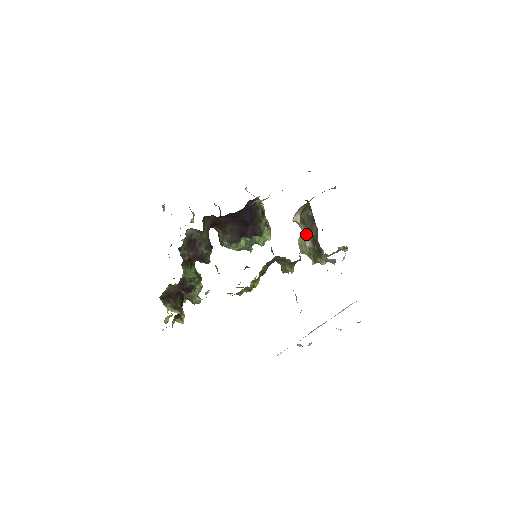
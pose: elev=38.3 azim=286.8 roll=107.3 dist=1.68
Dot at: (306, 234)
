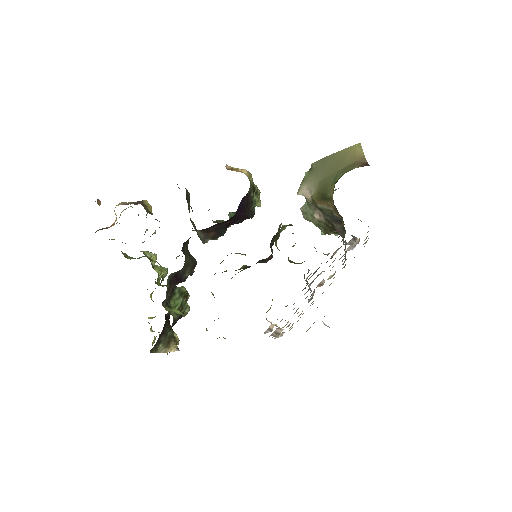
Dot at: (317, 209)
